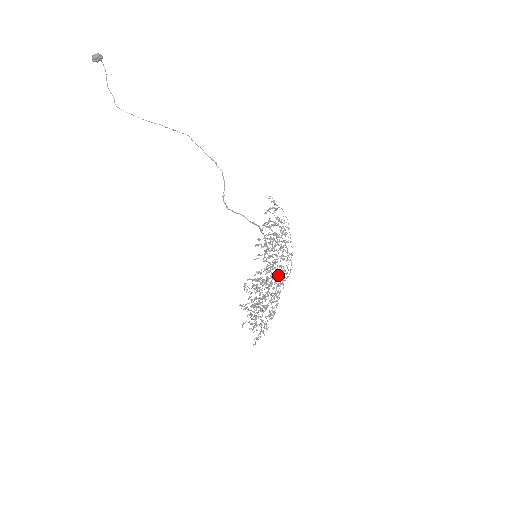
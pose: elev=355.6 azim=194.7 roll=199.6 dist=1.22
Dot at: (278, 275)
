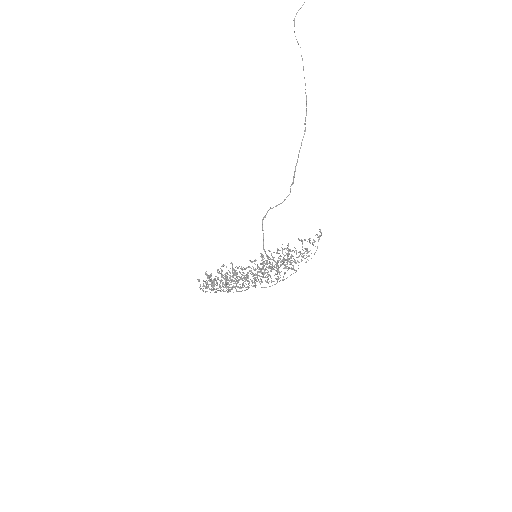
Dot at: (255, 282)
